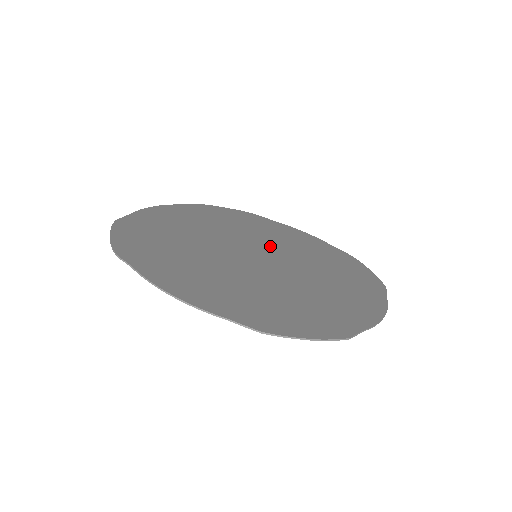
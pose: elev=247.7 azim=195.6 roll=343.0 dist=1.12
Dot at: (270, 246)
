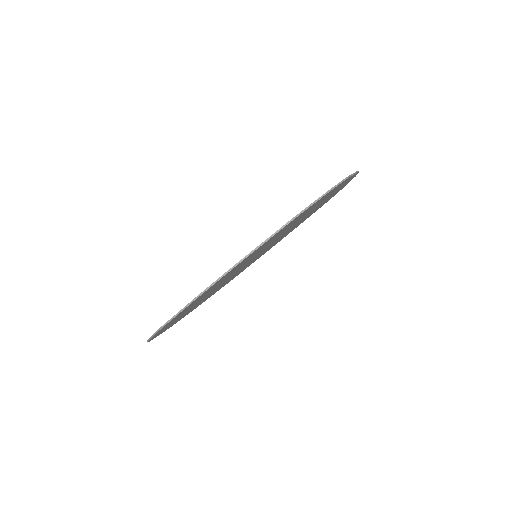
Dot at: occluded
